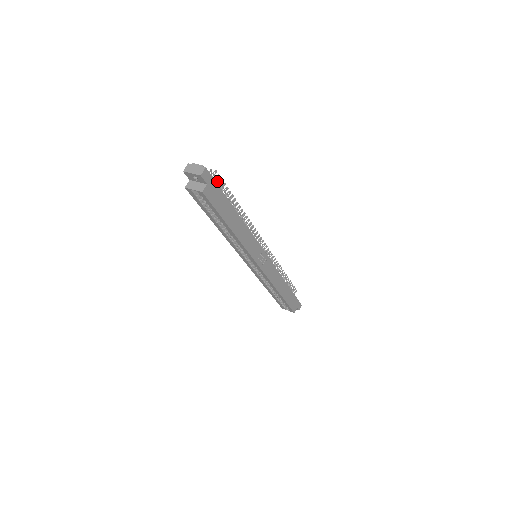
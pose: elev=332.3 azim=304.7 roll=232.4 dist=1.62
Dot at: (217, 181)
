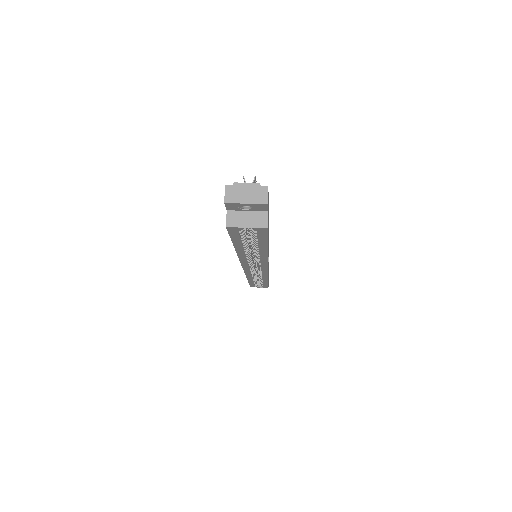
Dot at: occluded
